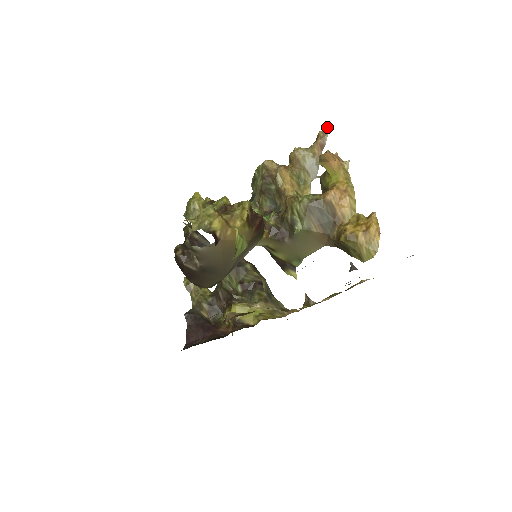
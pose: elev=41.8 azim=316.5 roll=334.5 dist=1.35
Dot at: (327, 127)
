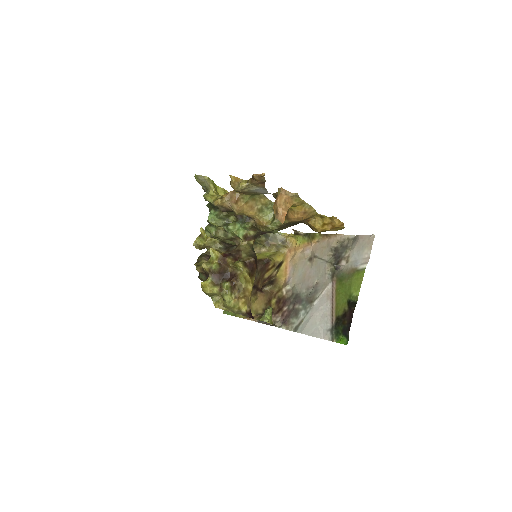
Dot at: (261, 176)
